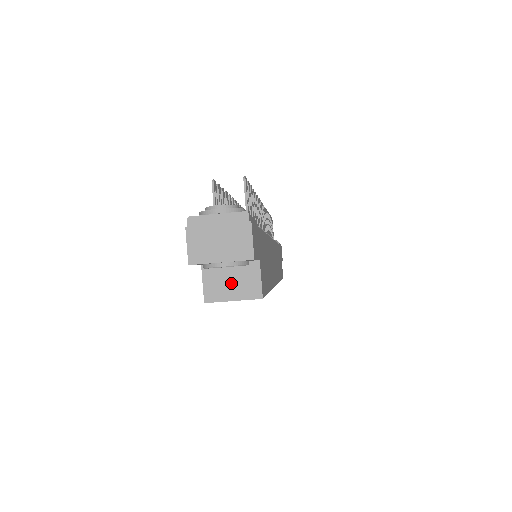
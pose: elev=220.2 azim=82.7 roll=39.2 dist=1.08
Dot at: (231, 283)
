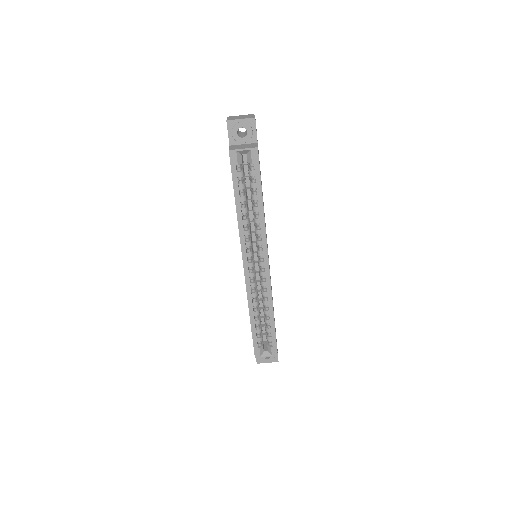
Dot at: (243, 147)
